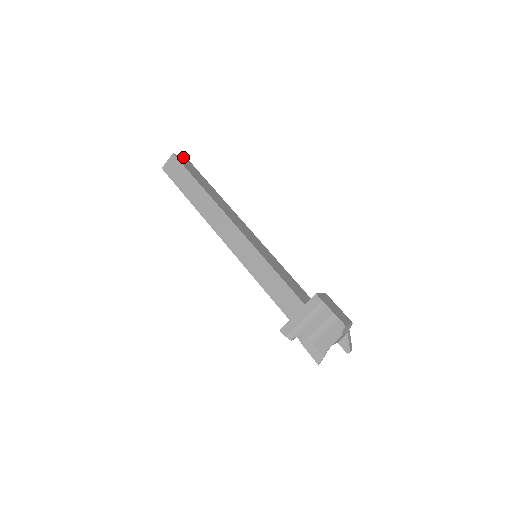
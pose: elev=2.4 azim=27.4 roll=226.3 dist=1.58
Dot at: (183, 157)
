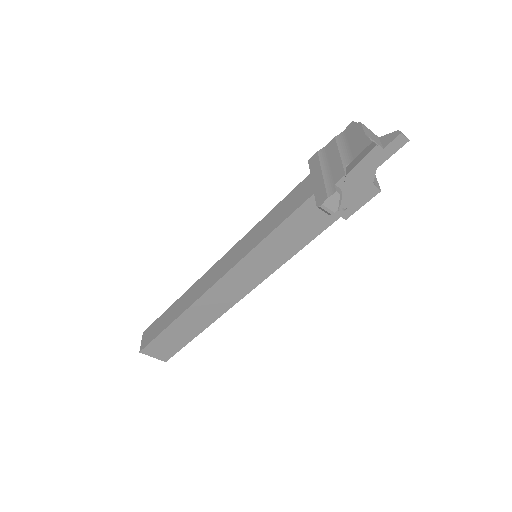
Dot at: occluded
